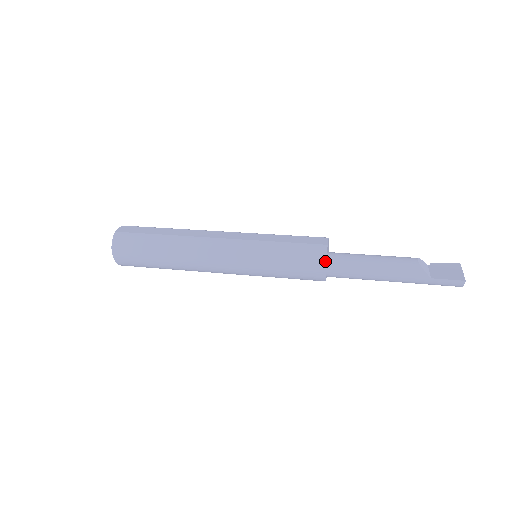
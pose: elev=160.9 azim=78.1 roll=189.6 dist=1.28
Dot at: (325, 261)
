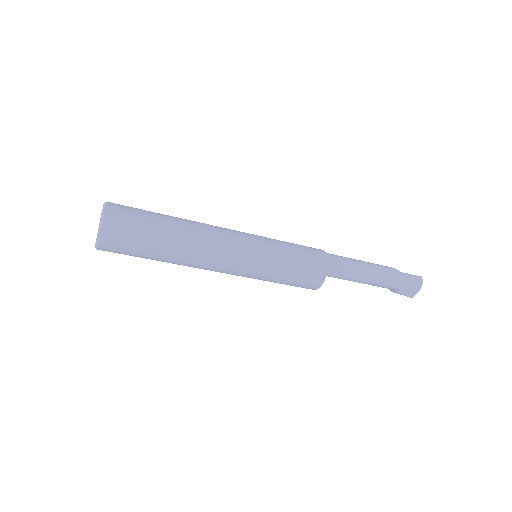
Dot at: (323, 251)
